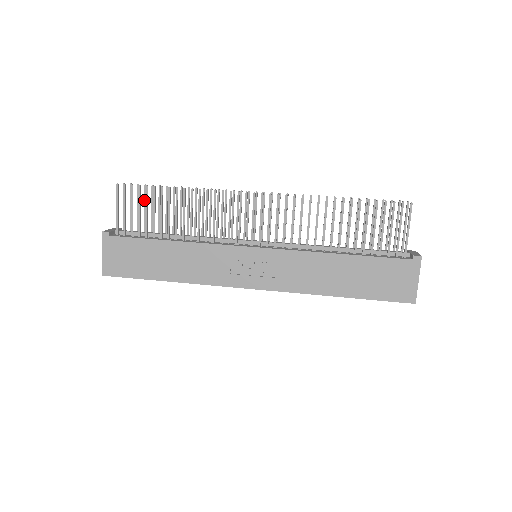
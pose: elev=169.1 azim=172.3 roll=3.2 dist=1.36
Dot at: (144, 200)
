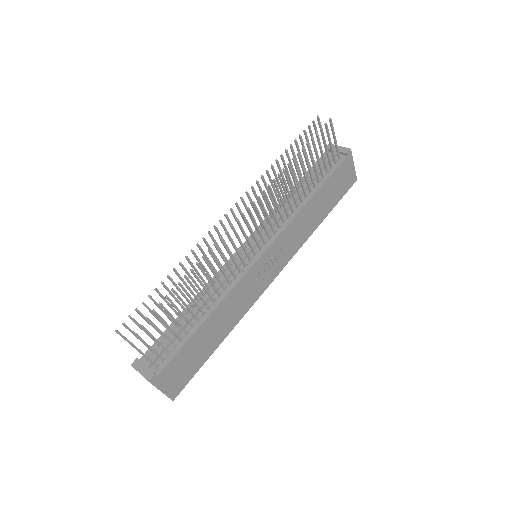
Dot at: (145, 320)
